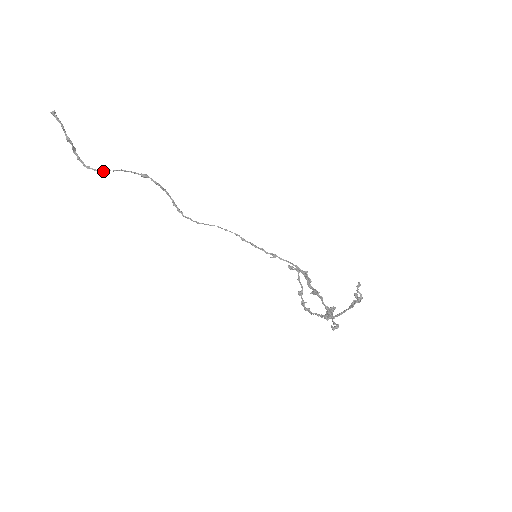
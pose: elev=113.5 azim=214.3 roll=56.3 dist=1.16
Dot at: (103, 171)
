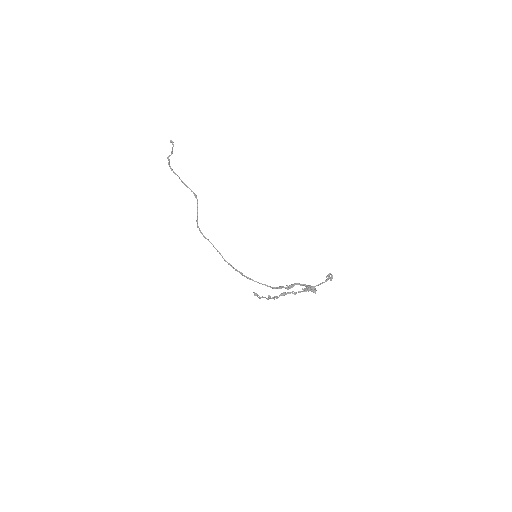
Dot at: (177, 175)
